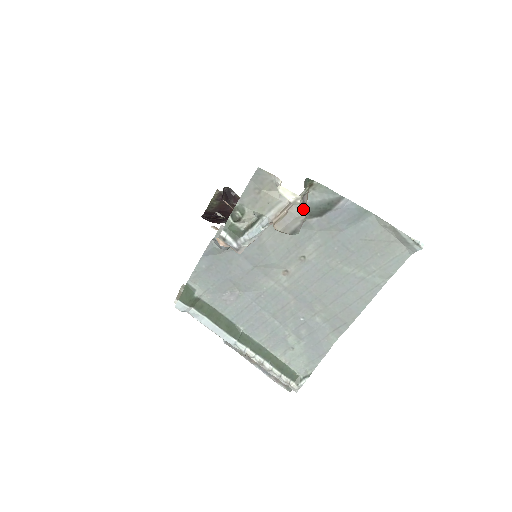
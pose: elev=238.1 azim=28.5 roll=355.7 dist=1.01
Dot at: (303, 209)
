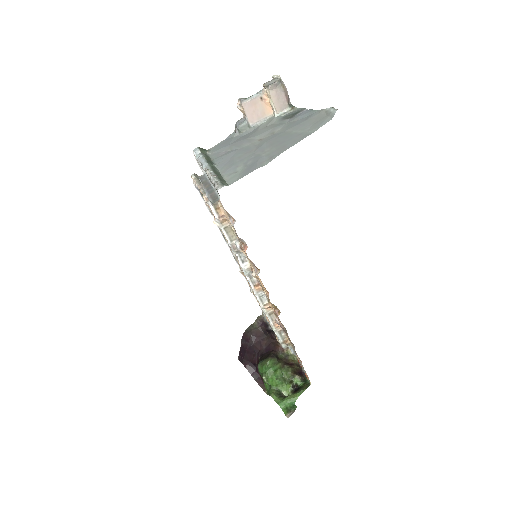
Dot at: (278, 79)
